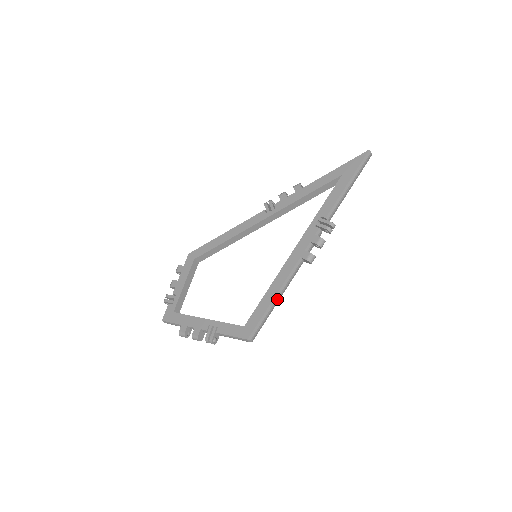
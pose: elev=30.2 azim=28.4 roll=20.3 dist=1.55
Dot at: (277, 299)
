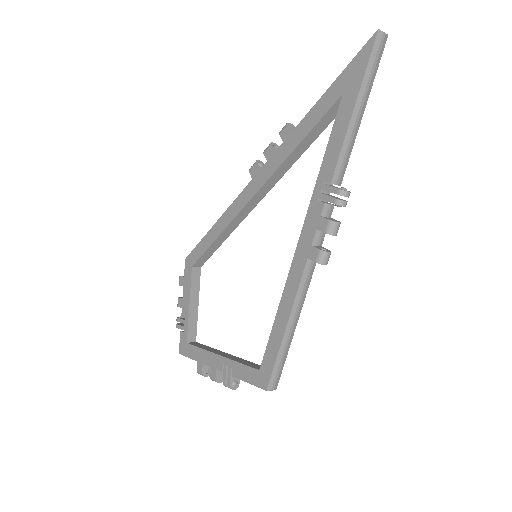
Dot at: (292, 326)
